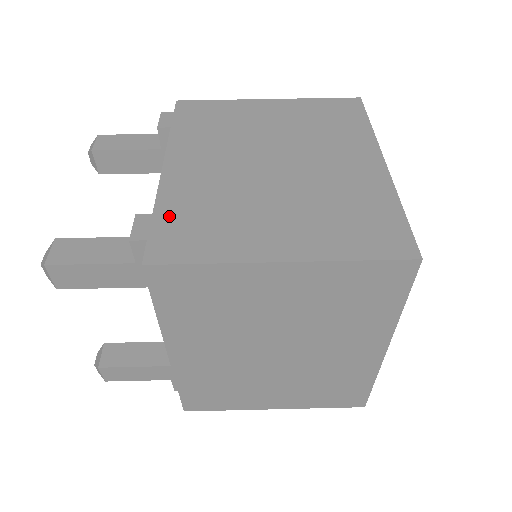
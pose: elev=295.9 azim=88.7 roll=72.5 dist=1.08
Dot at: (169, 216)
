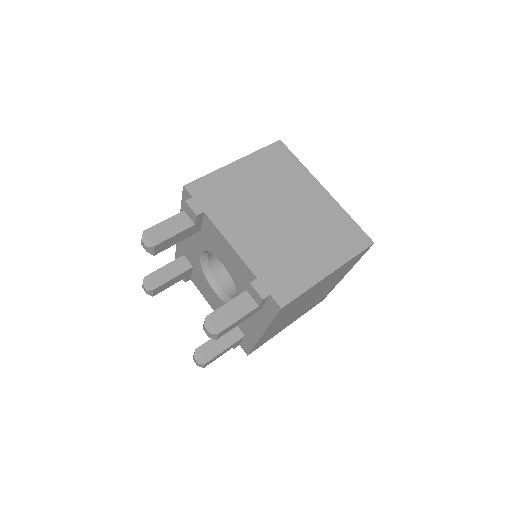
Dot at: (266, 275)
